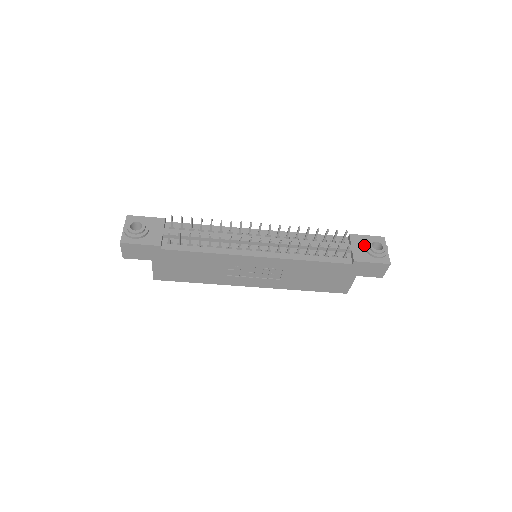
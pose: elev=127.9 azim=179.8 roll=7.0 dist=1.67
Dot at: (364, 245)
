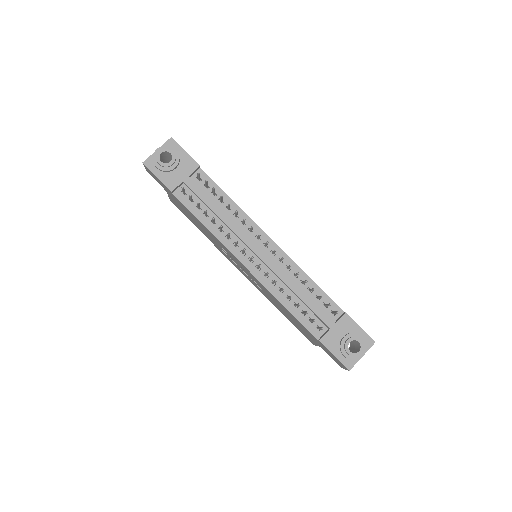
Dot at: (346, 334)
